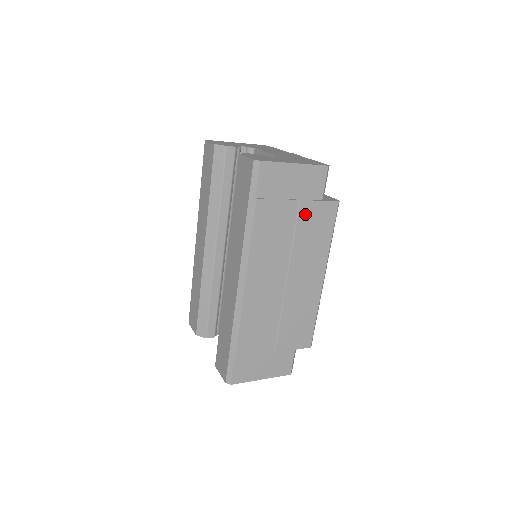
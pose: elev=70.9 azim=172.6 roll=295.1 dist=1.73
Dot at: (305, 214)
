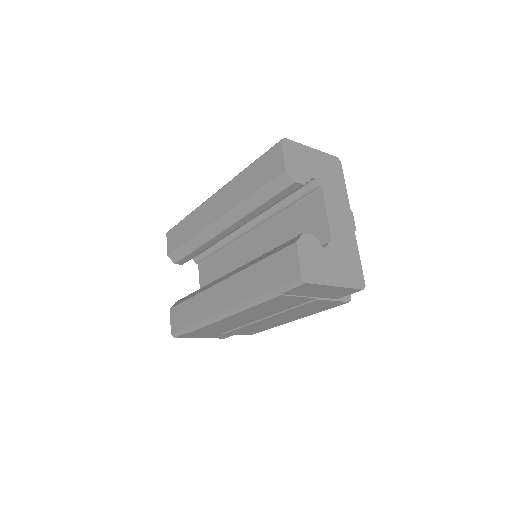
Dot at: (314, 303)
